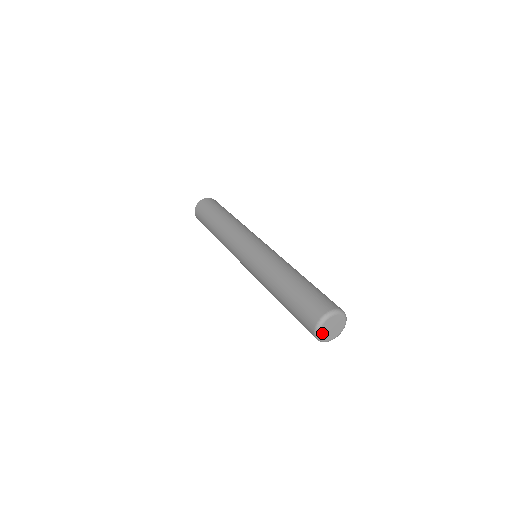
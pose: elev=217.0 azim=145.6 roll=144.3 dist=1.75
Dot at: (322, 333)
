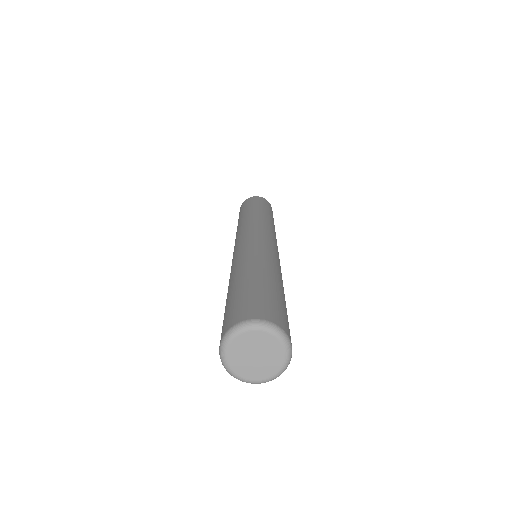
Dot at: (243, 373)
